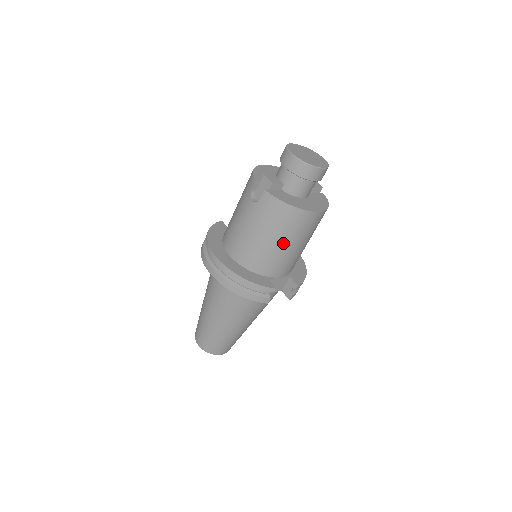
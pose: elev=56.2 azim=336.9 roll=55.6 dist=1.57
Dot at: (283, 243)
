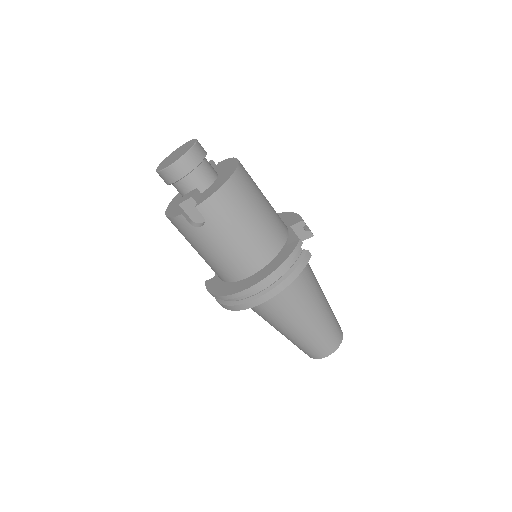
Dot at: (256, 213)
